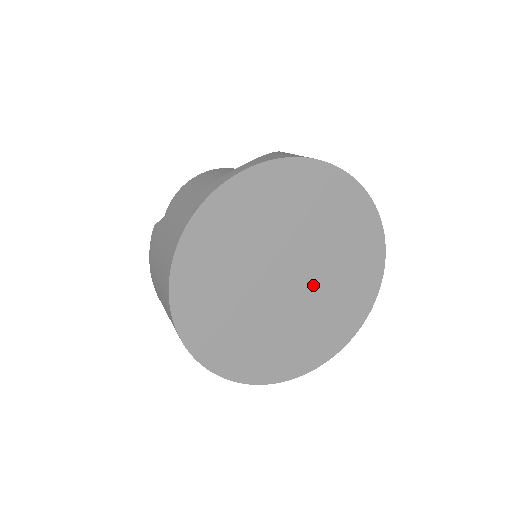
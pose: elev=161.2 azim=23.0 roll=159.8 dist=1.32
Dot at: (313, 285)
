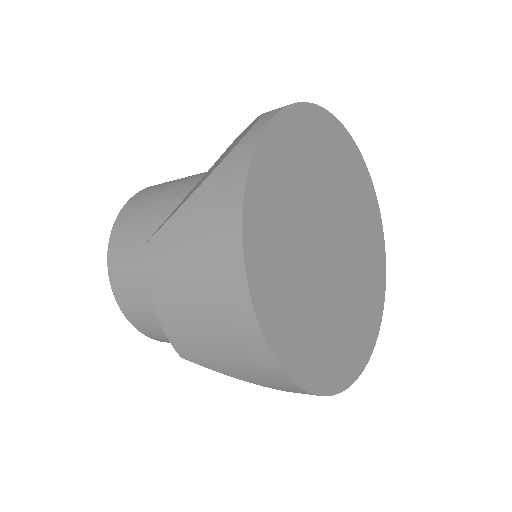
Dot at: (349, 250)
